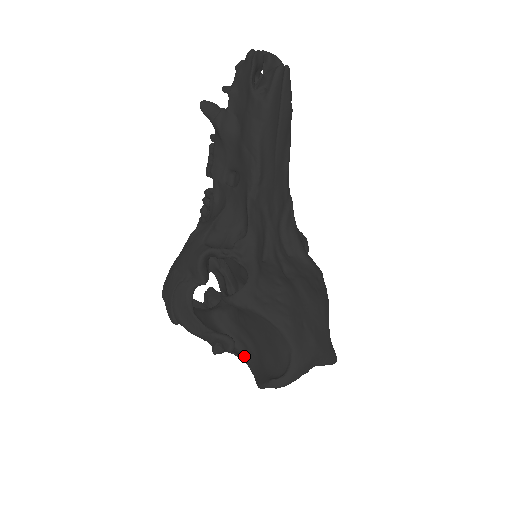
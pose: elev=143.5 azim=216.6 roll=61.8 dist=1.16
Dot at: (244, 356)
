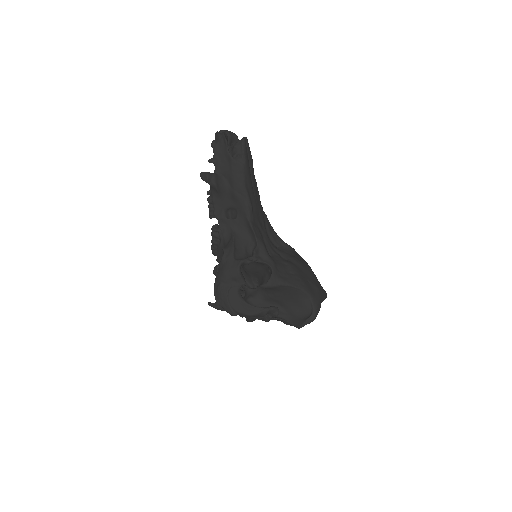
Dot at: (278, 317)
